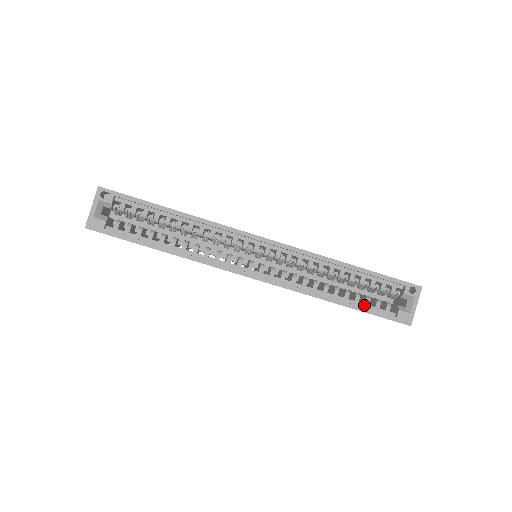
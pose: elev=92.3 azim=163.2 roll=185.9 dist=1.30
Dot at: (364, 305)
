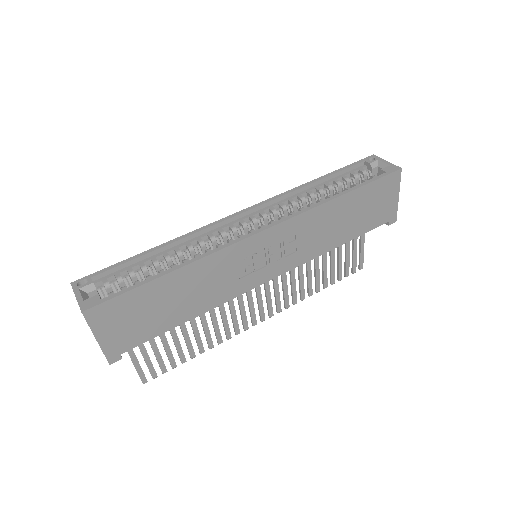
Dot at: occluded
